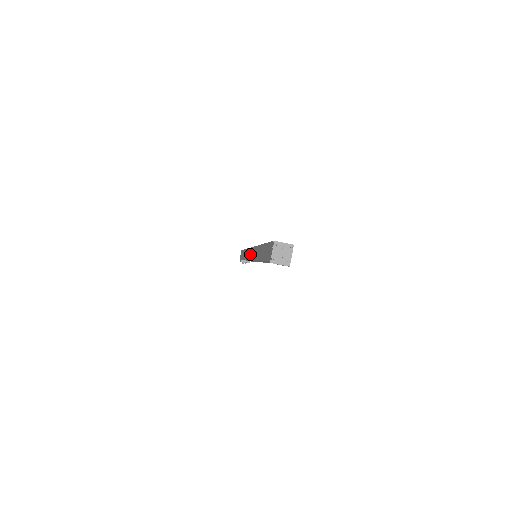
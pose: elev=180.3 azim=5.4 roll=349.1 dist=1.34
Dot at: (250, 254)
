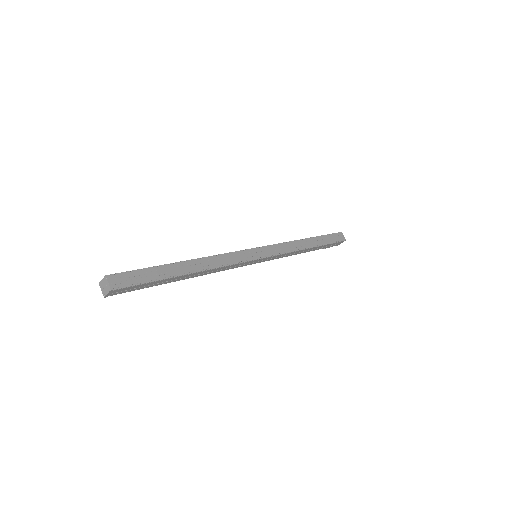
Dot at: occluded
